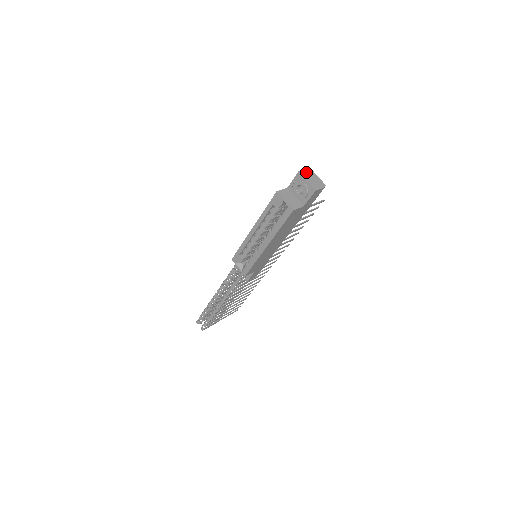
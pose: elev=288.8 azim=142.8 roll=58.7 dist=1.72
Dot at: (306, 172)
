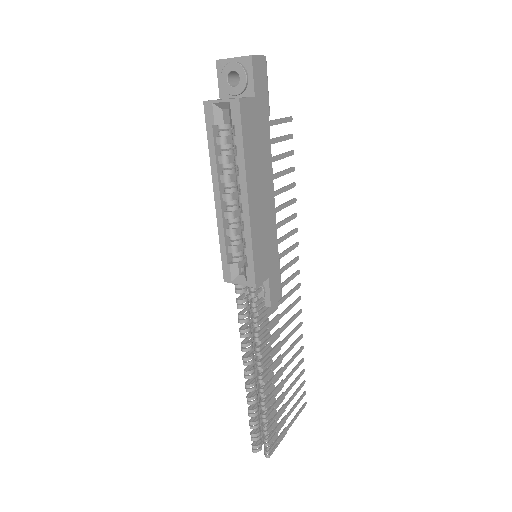
Dot at: occluded
